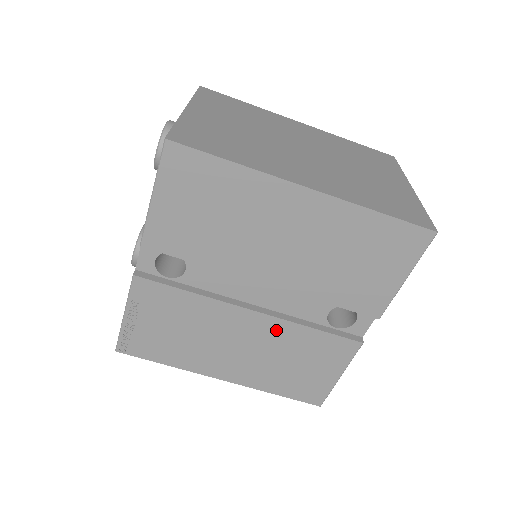
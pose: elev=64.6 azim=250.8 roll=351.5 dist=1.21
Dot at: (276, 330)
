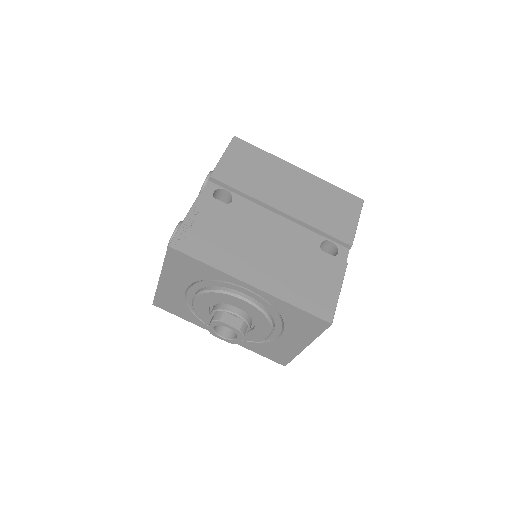
Dot at: (291, 245)
